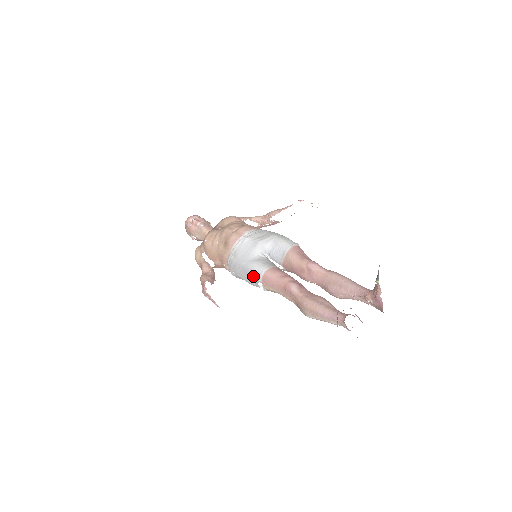
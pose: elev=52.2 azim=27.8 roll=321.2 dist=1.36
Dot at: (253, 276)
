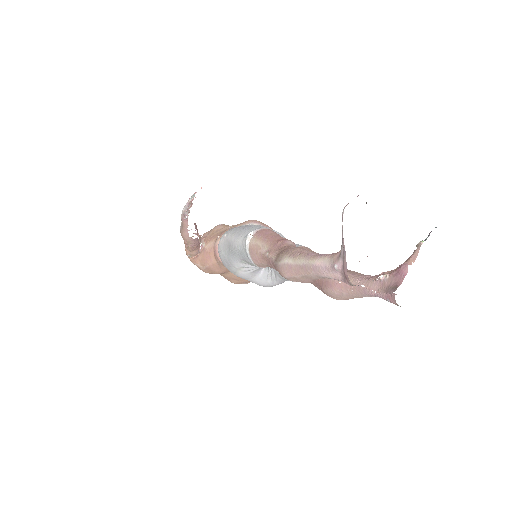
Dot at: (250, 228)
